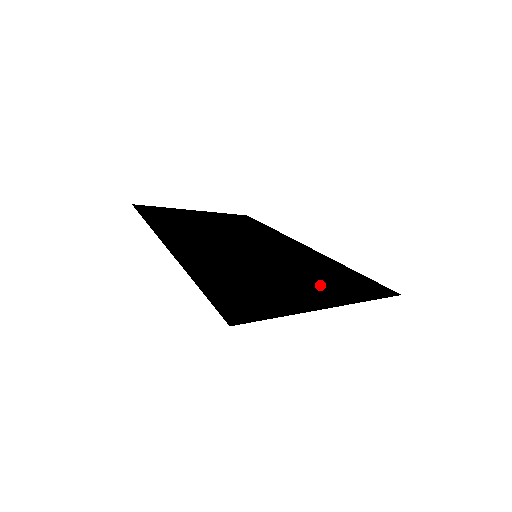
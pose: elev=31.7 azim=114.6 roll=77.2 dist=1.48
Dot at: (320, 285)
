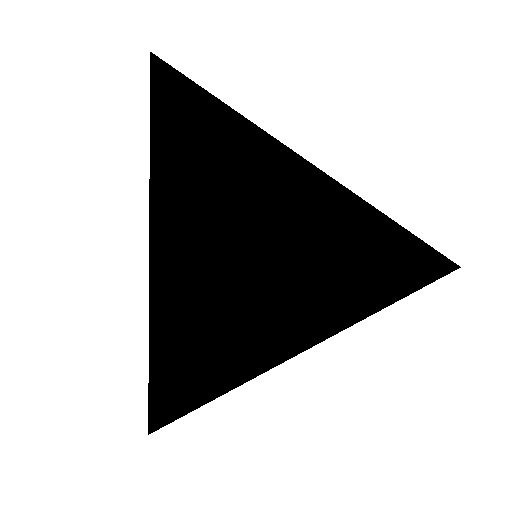
Dot at: occluded
